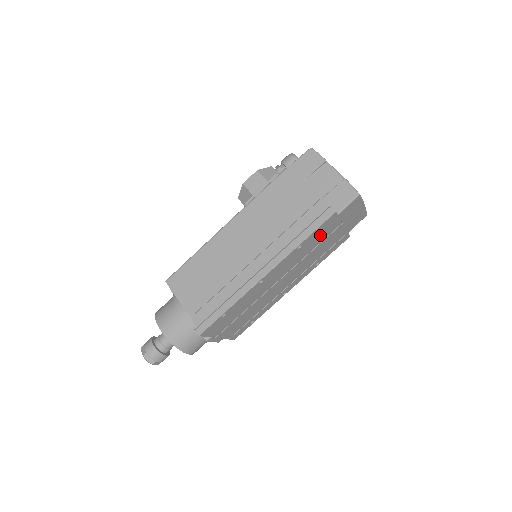
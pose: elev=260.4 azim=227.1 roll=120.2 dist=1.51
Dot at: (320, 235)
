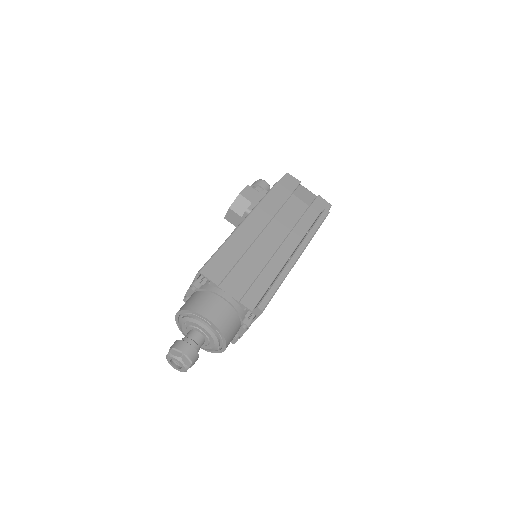
Dot at: occluded
